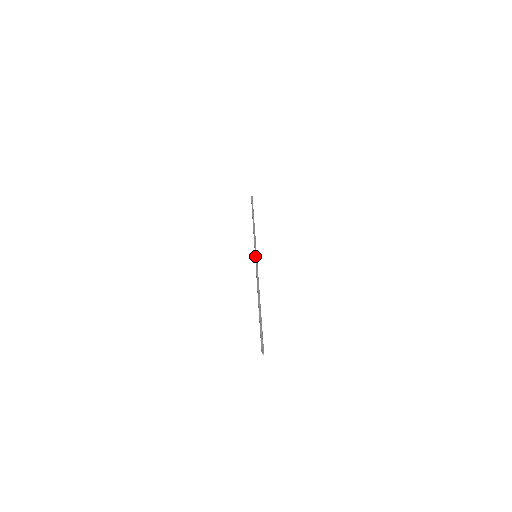
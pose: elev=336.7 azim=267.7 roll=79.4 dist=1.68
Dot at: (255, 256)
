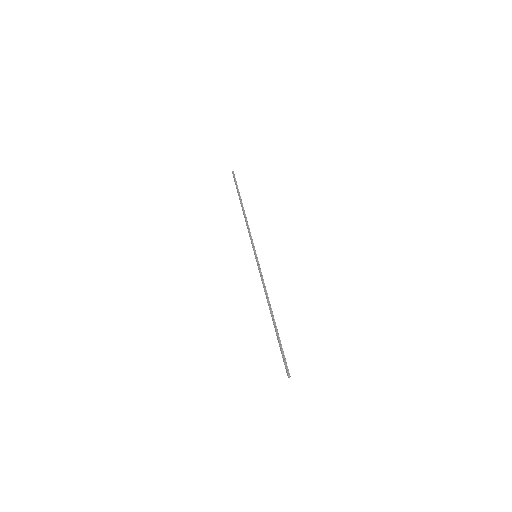
Dot at: (256, 257)
